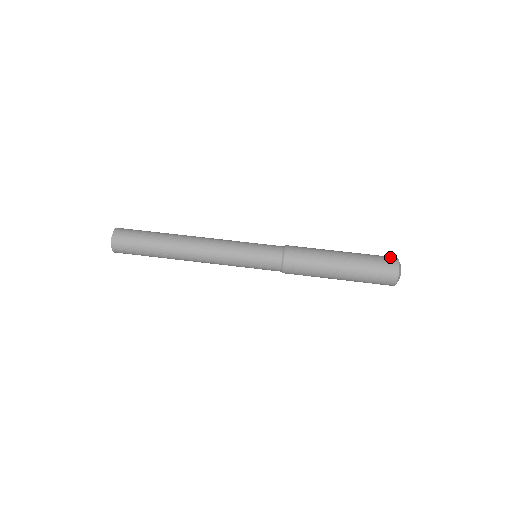
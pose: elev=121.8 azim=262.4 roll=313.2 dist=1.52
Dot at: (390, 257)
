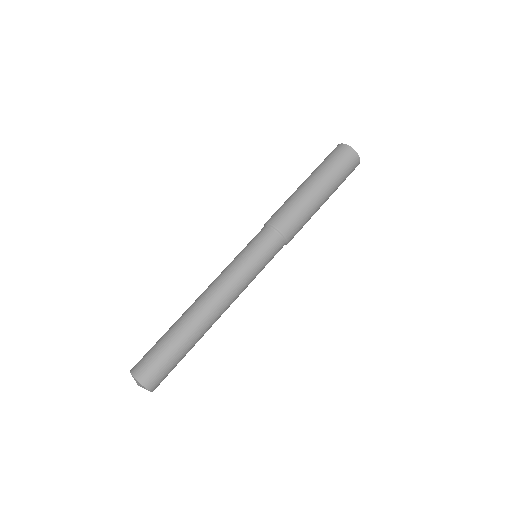
Dot at: (336, 149)
